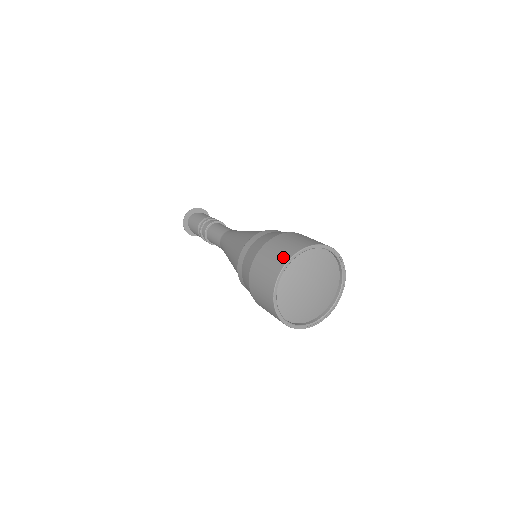
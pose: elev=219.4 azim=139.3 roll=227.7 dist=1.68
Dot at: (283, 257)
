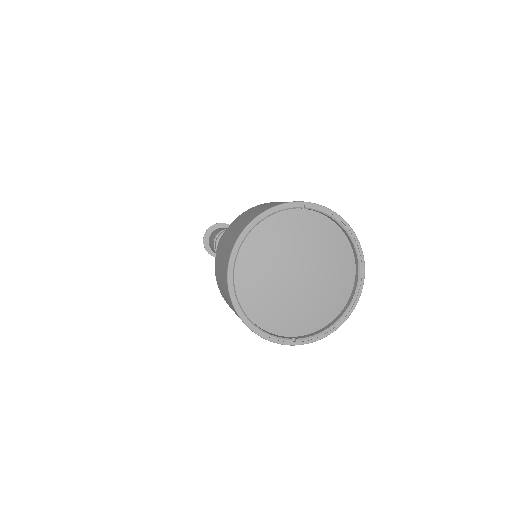
Dot at: (225, 258)
